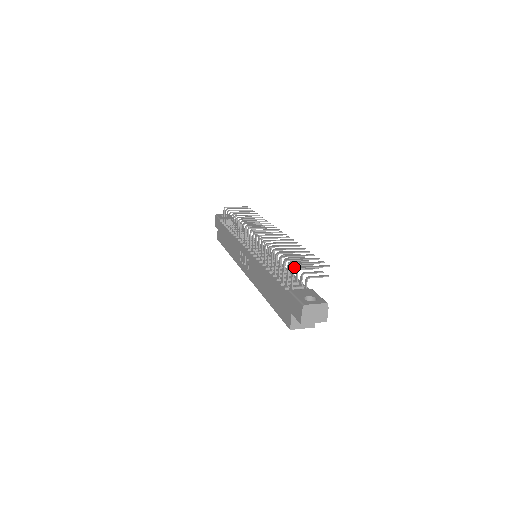
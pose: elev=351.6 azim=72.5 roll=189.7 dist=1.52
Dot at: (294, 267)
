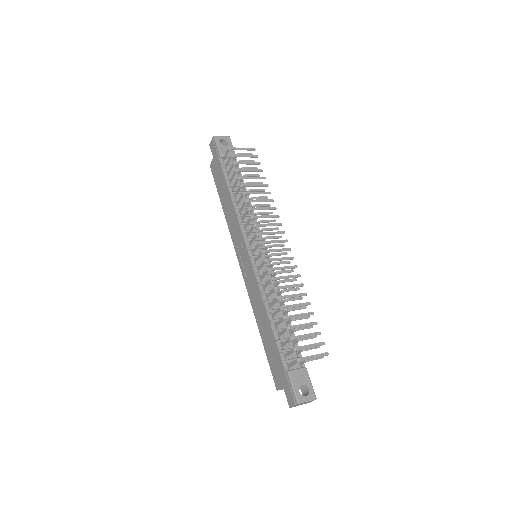
Dot at: (299, 359)
